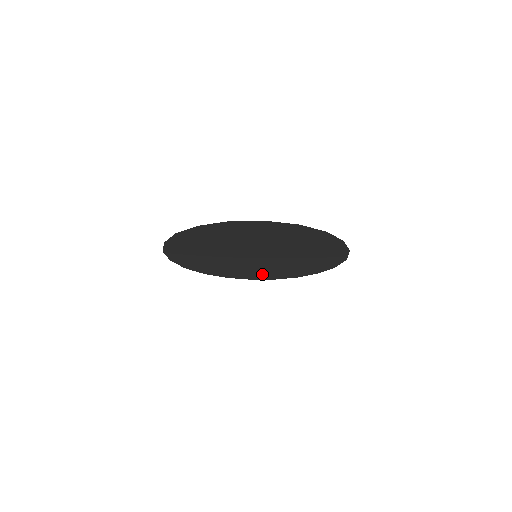
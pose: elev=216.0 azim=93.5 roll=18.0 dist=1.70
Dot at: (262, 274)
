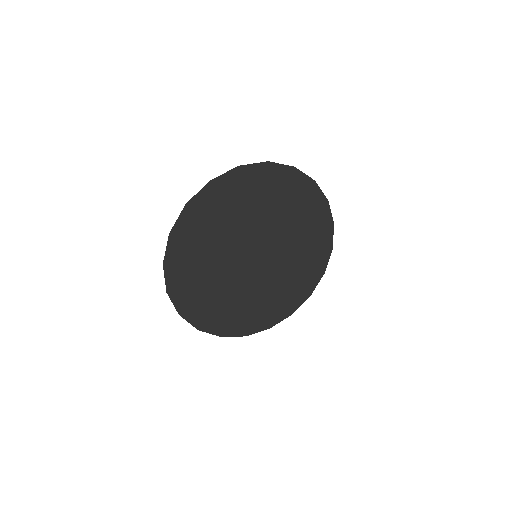
Dot at: (304, 277)
